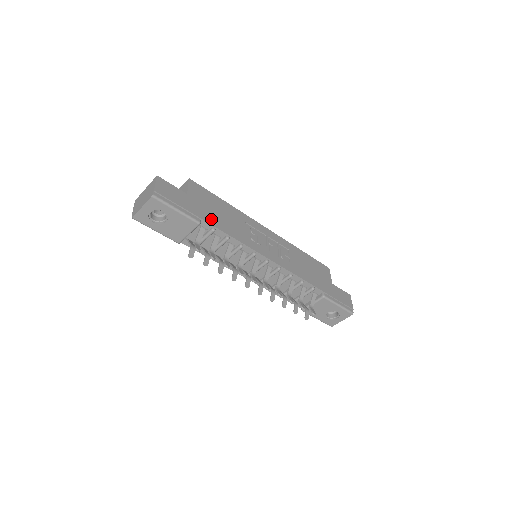
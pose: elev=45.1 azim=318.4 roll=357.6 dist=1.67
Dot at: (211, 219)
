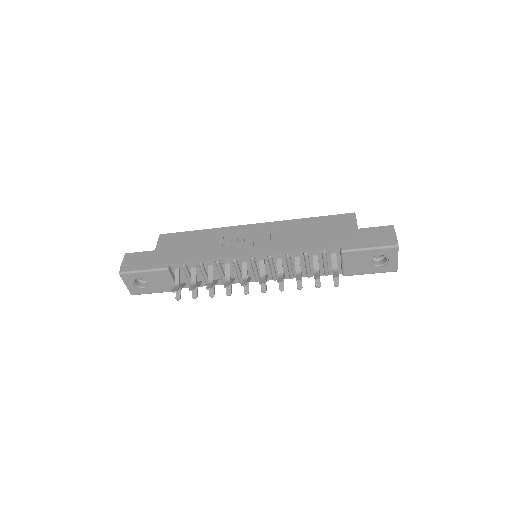
Dot at: (179, 257)
